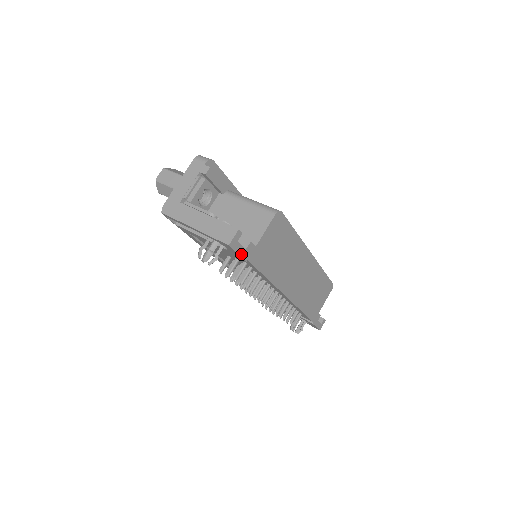
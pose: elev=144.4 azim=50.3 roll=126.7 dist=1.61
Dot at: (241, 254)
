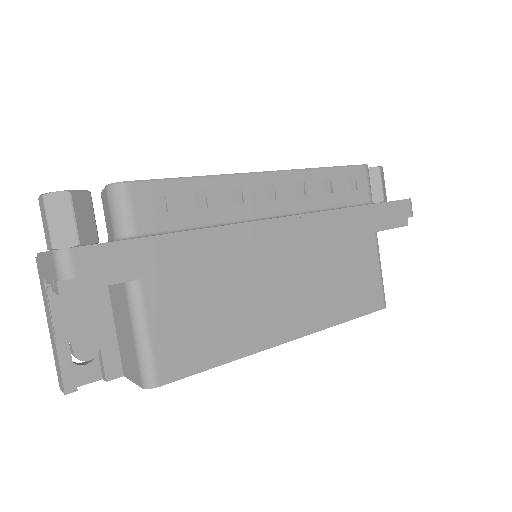
Dot at: (97, 378)
